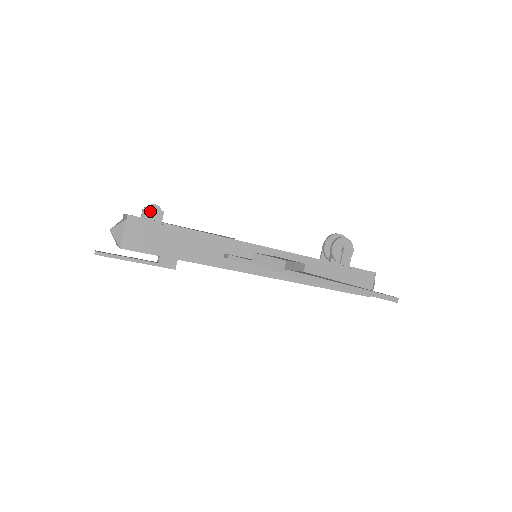
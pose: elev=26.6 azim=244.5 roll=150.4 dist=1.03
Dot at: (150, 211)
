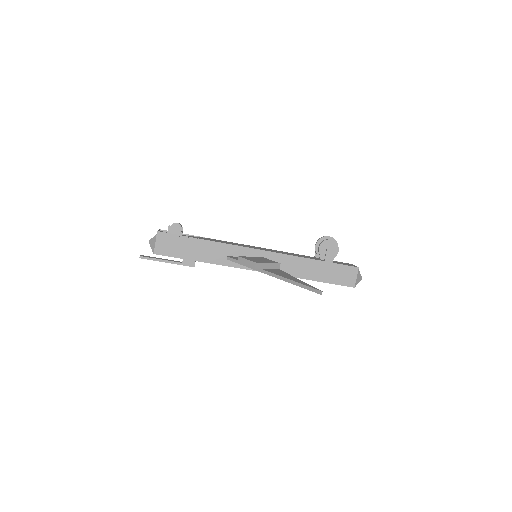
Dot at: (172, 228)
